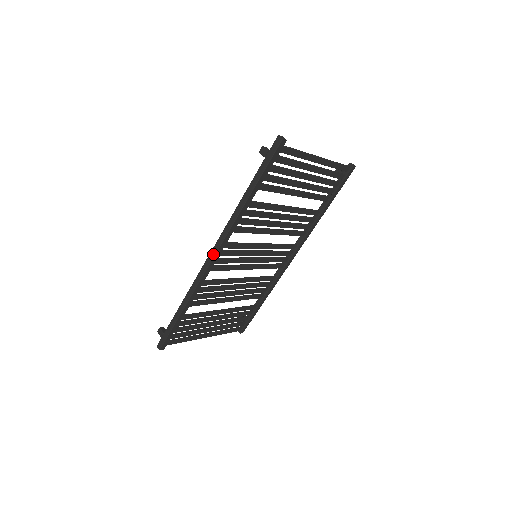
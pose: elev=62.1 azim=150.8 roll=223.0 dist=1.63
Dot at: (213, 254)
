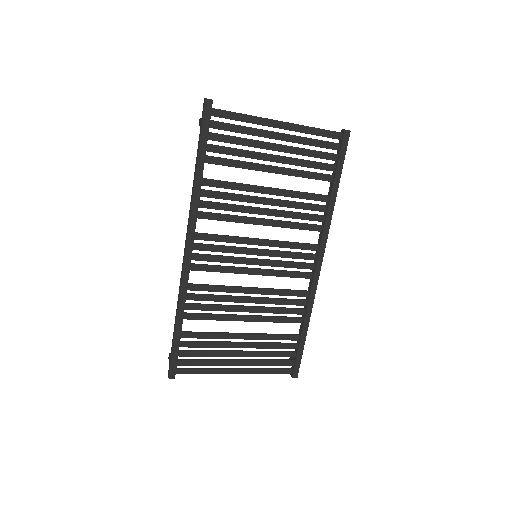
Dot at: (185, 246)
